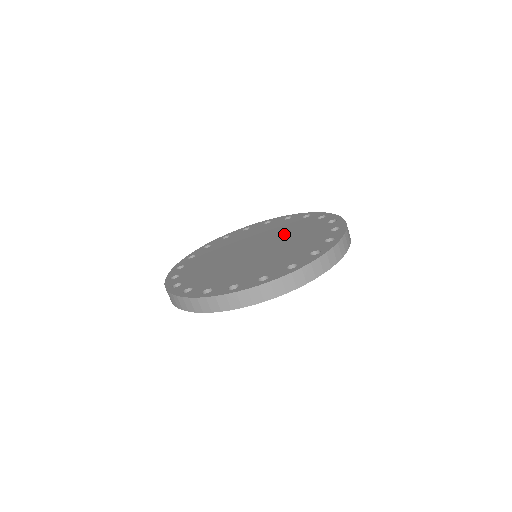
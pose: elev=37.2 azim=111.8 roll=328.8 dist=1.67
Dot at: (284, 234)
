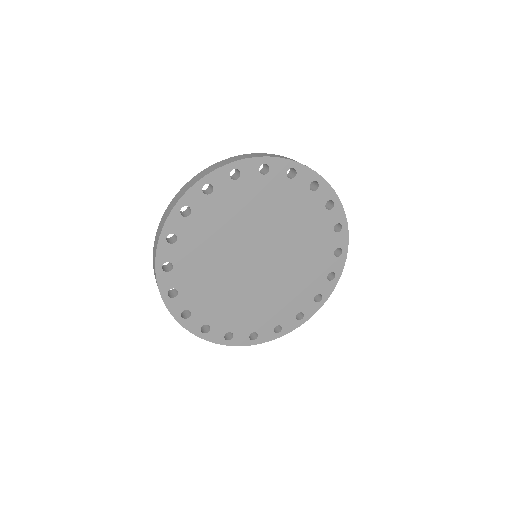
Dot at: occluded
